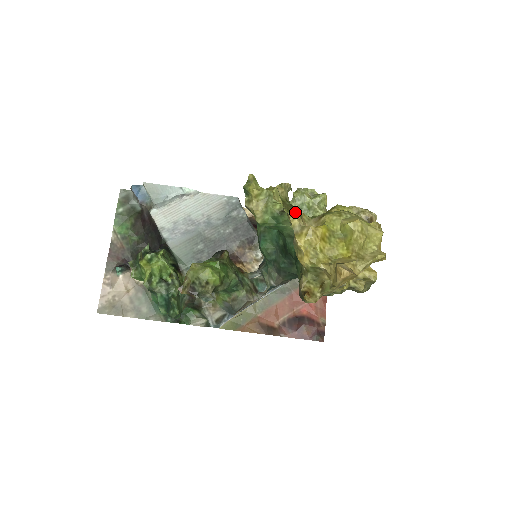
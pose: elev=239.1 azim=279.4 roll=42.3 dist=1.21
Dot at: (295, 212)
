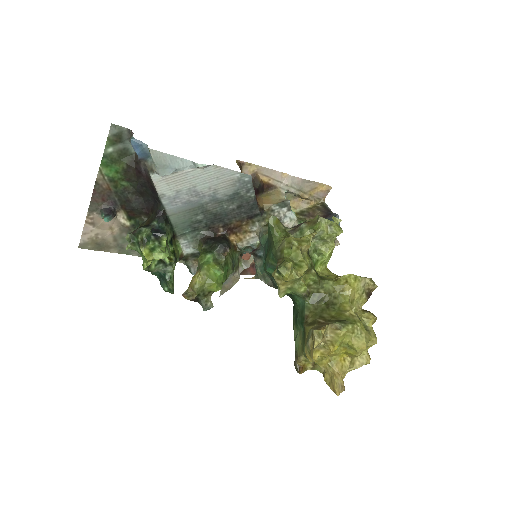
Dot at: (320, 330)
